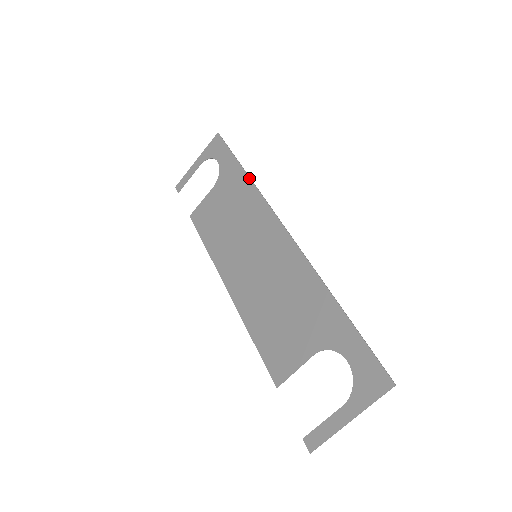
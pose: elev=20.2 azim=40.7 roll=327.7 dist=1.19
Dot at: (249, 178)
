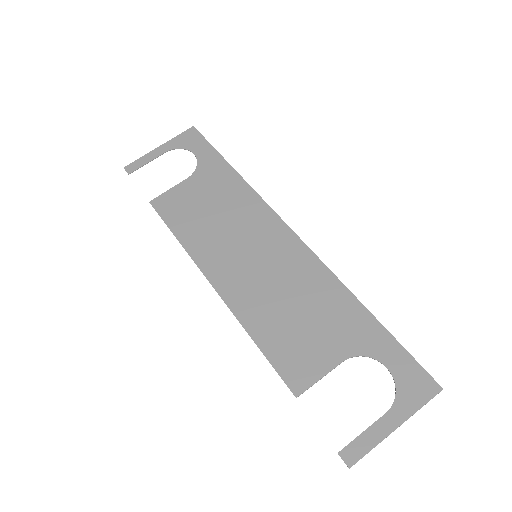
Dot at: (242, 178)
